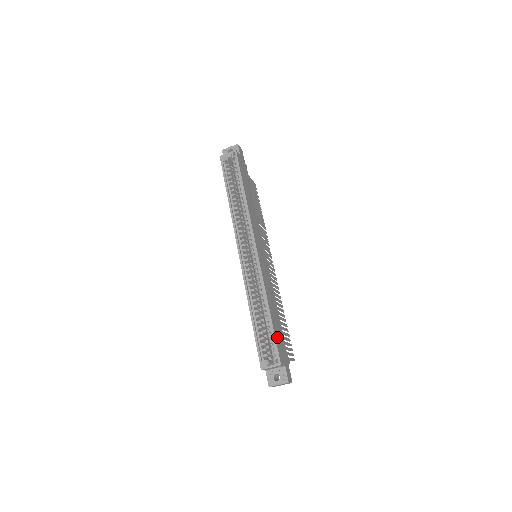
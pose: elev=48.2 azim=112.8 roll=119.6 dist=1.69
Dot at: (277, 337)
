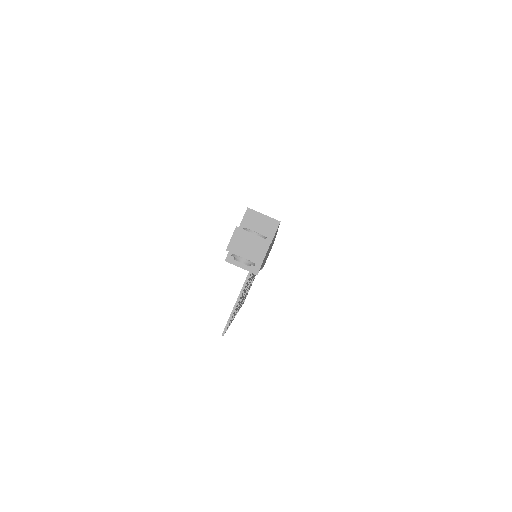
Dot at: occluded
